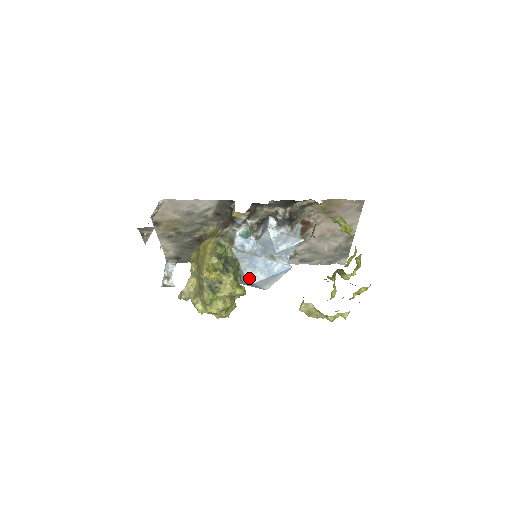
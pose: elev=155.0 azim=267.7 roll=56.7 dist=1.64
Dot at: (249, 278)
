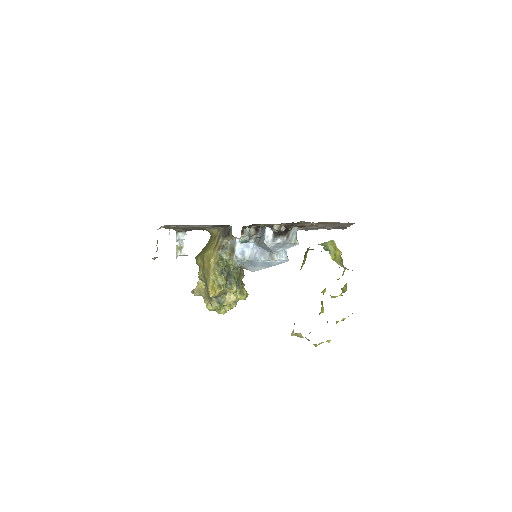
Dot at: (251, 270)
